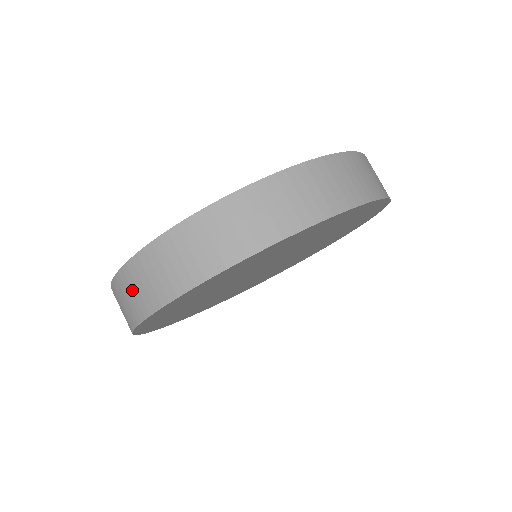
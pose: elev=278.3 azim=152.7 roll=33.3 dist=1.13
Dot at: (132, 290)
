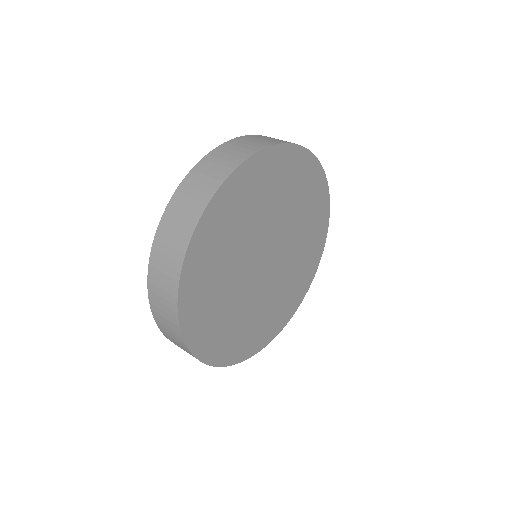
Dot at: (162, 310)
